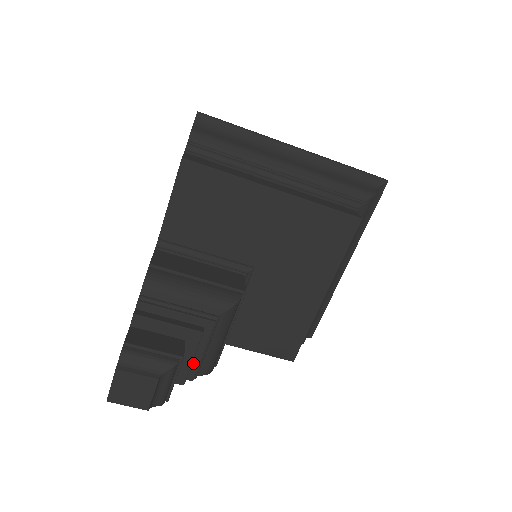
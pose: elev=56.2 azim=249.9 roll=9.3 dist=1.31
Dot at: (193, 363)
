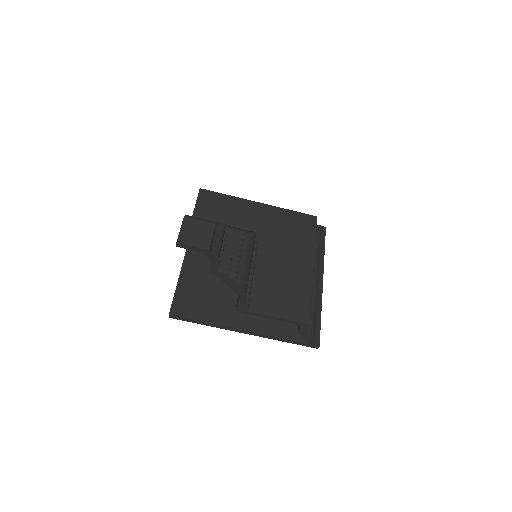
Dot at: (232, 264)
